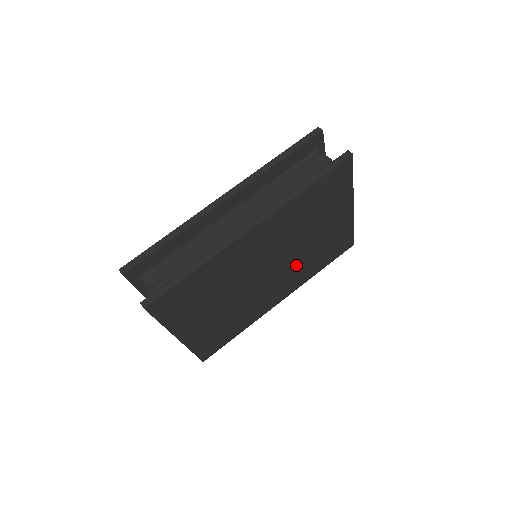
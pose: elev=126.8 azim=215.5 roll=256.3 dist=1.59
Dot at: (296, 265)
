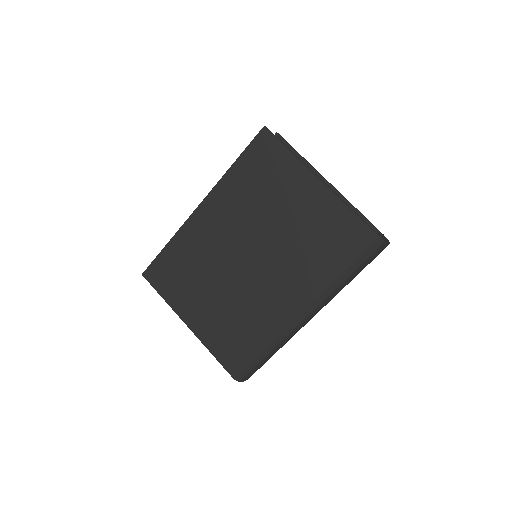
Dot at: (286, 257)
